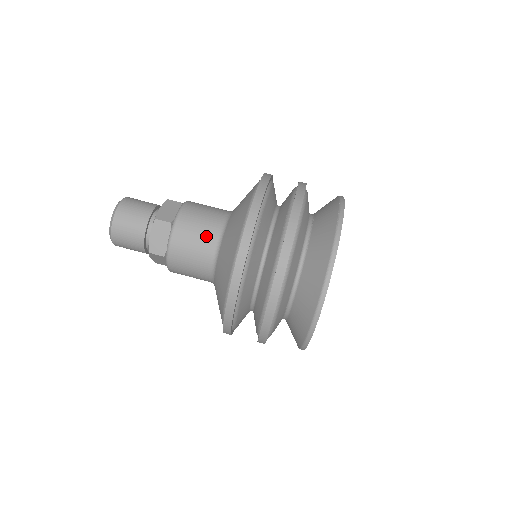
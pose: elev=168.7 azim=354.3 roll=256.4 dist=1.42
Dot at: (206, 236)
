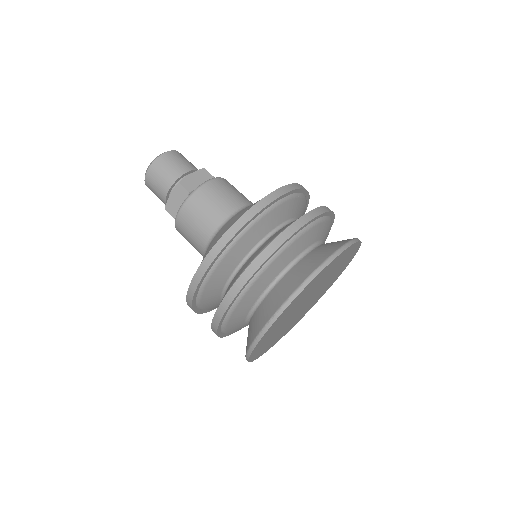
Dot at: (238, 197)
